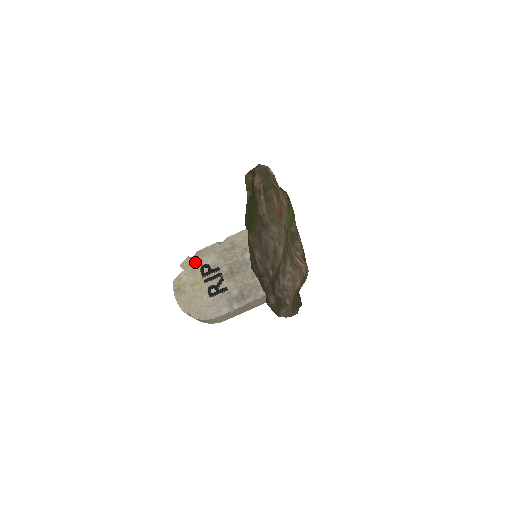
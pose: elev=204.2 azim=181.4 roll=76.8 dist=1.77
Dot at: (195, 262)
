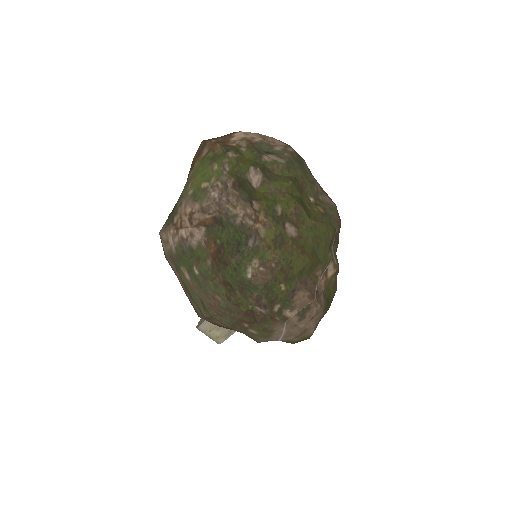
Dot at: occluded
